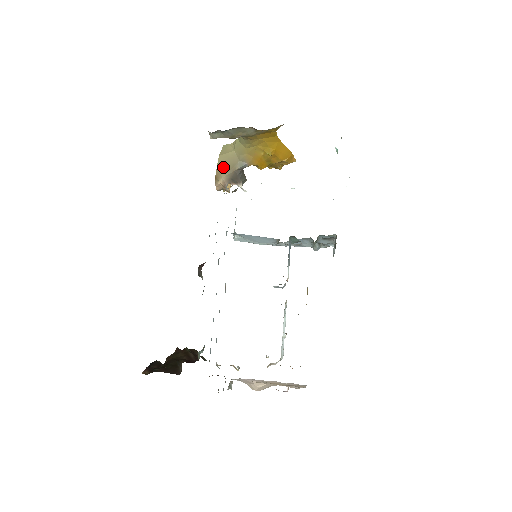
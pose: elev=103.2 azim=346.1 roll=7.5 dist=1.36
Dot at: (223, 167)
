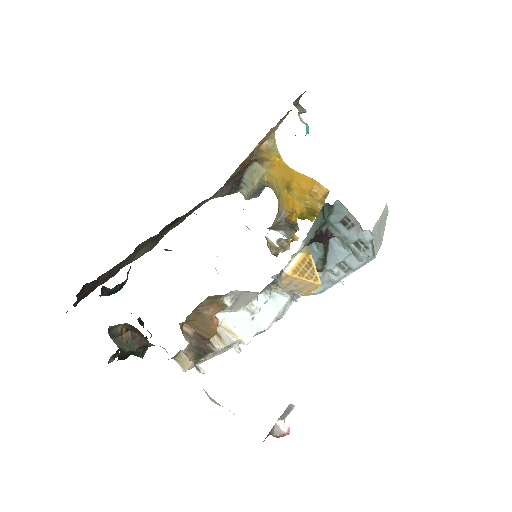
Dot at: occluded
